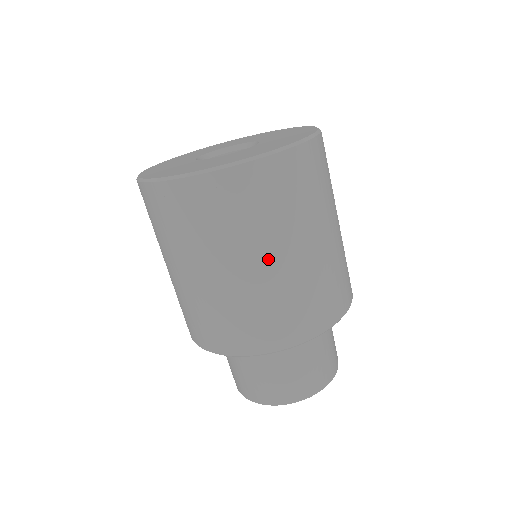
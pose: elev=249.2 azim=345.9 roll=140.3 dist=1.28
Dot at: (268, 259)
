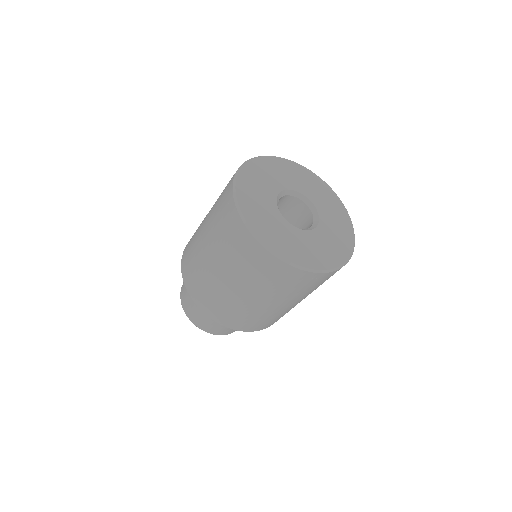
Dot at: (283, 304)
